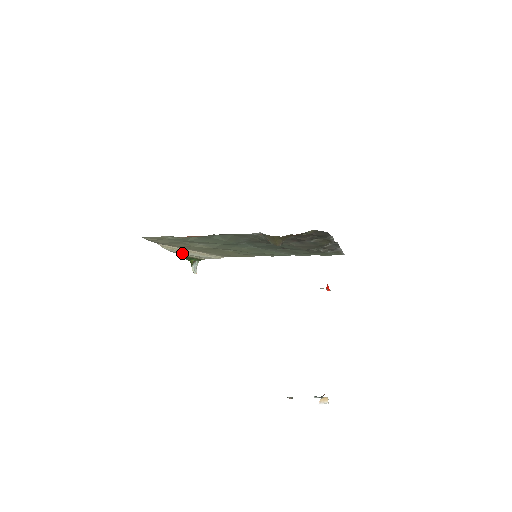
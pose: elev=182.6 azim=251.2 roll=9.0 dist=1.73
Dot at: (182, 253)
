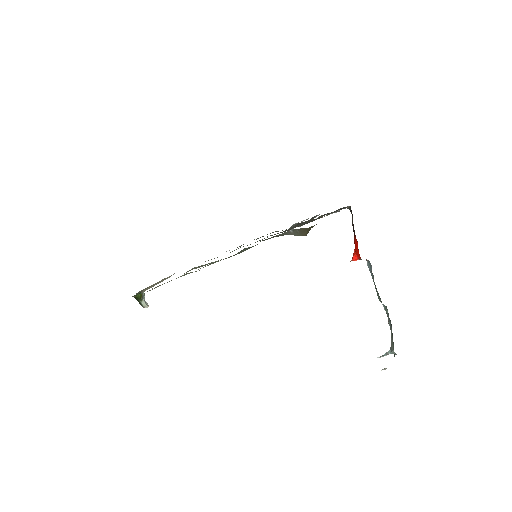
Dot at: occluded
